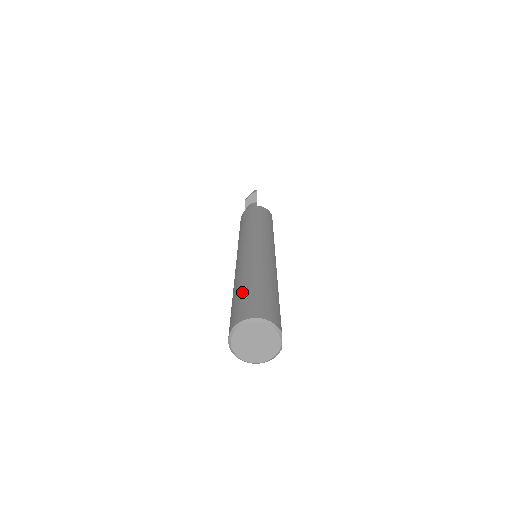
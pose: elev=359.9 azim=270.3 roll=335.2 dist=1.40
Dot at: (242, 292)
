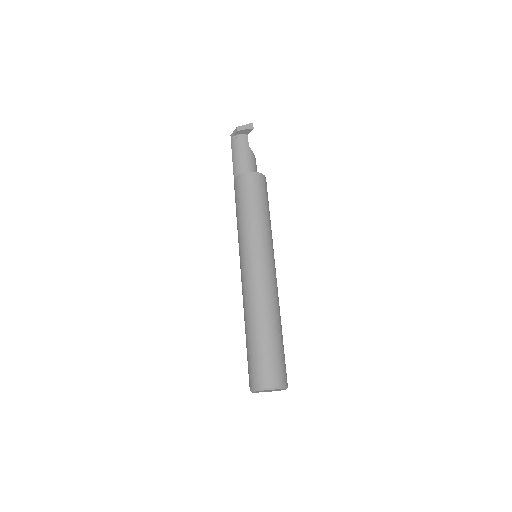
Dot at: (265, 346)
